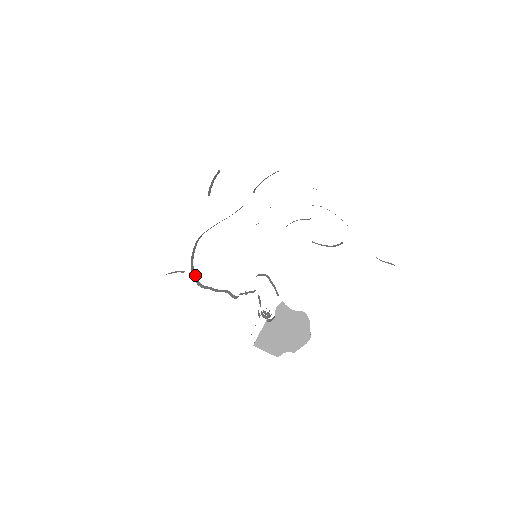
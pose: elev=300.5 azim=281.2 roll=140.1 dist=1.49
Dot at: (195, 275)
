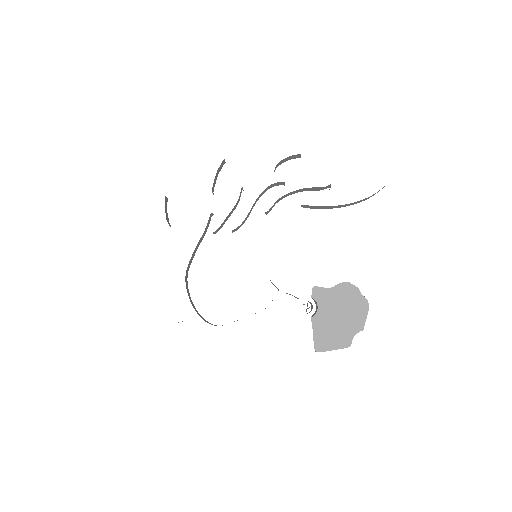
Dot at: (205, 320)
